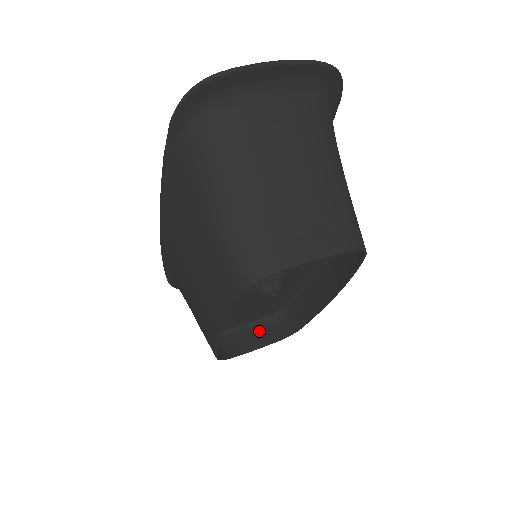
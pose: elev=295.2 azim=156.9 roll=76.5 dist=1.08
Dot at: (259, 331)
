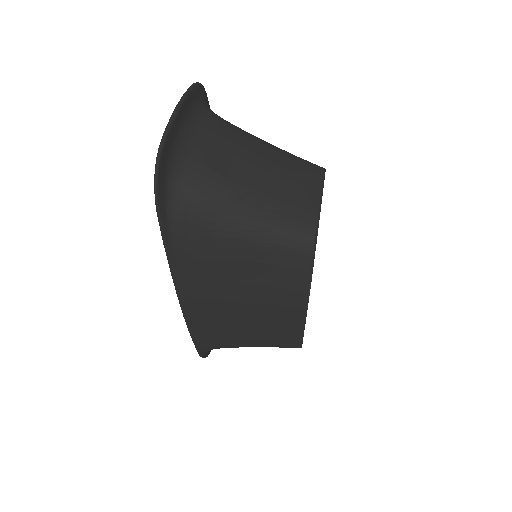
Dot at: occluded
